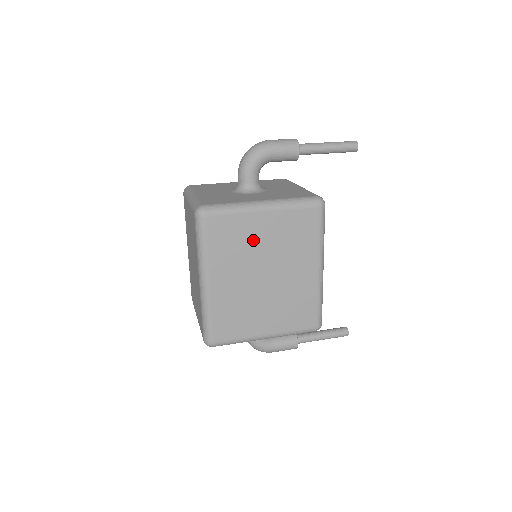
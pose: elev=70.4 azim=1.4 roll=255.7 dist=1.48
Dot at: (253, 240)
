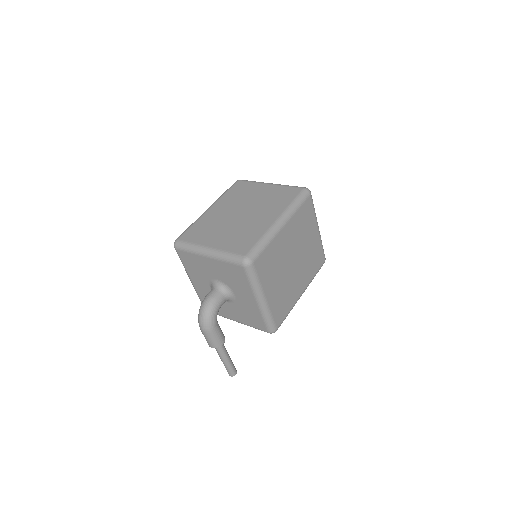
Dot at: (307, 236)
